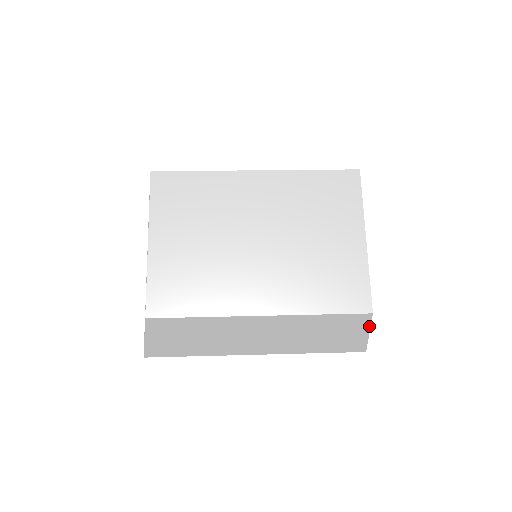
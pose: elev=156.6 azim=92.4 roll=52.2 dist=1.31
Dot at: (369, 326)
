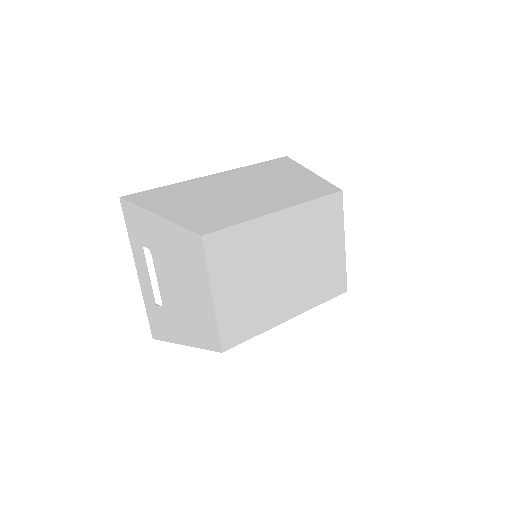
Dot at: occluded
